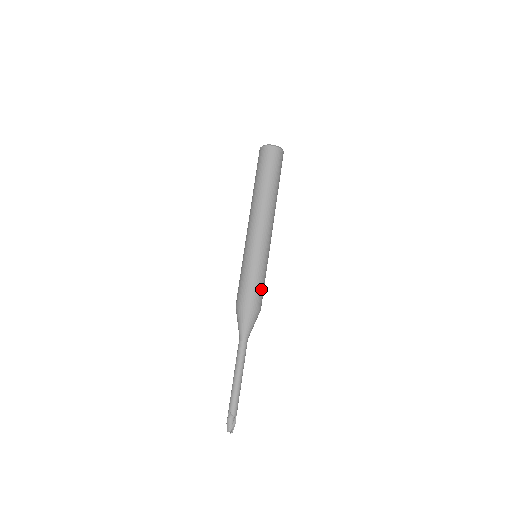
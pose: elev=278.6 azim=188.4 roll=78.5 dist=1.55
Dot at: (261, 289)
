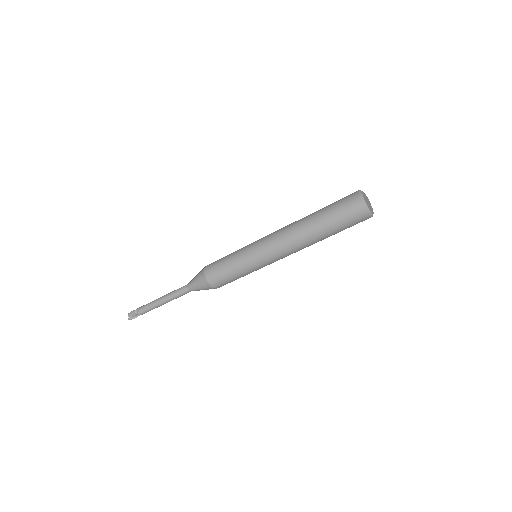
Dot at: (232, 281)
